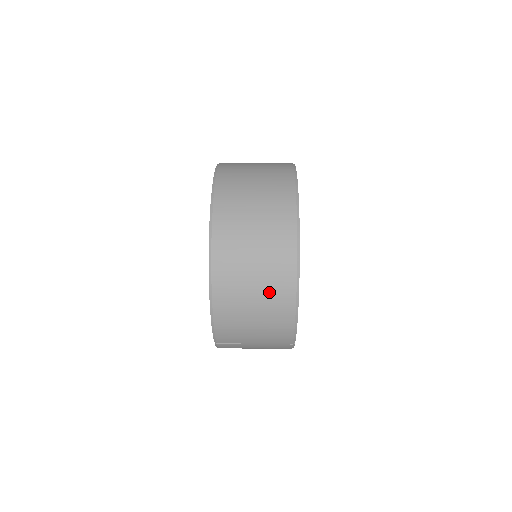
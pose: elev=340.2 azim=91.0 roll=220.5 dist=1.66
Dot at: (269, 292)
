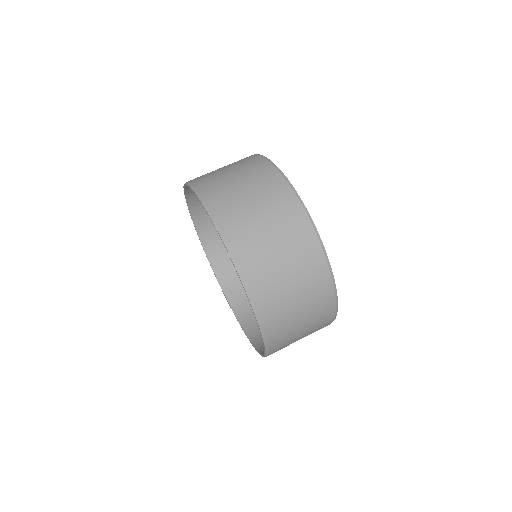
Dot at: occluded
